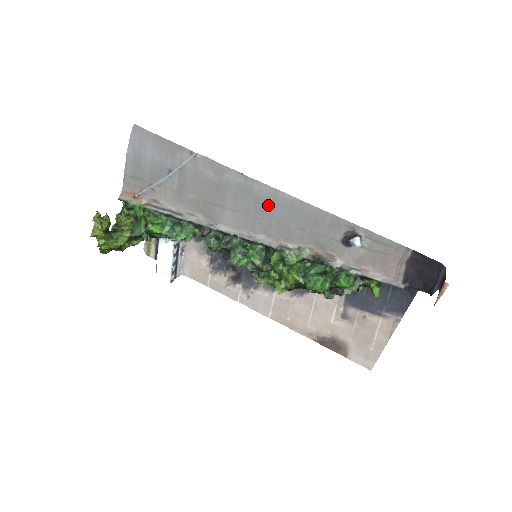
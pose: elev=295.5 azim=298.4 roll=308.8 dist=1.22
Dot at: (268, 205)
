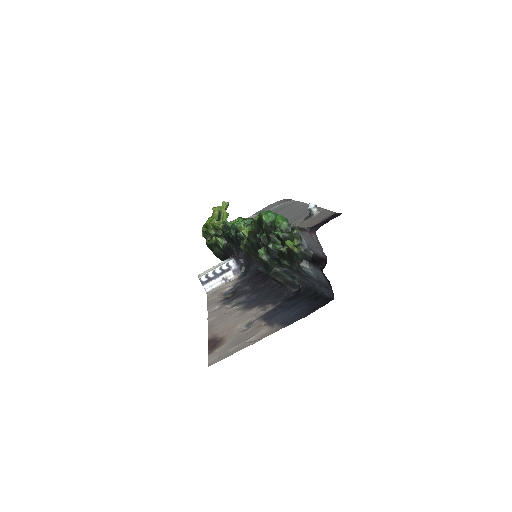
Dot at: (295, 210)
